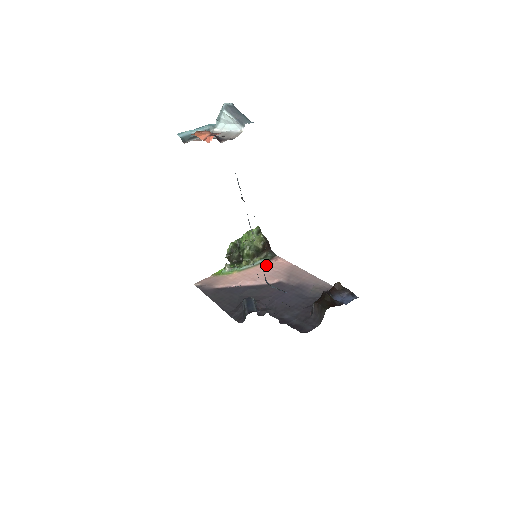
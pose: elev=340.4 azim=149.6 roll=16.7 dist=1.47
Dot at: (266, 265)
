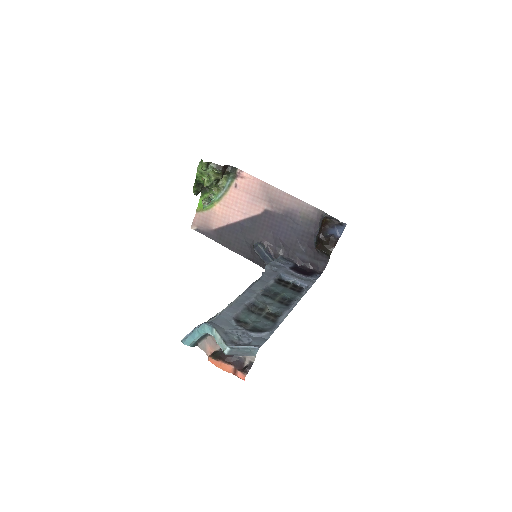
Dot at: (237, 188)
